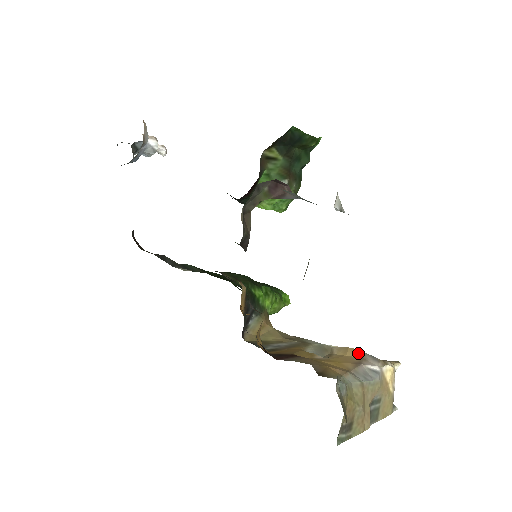
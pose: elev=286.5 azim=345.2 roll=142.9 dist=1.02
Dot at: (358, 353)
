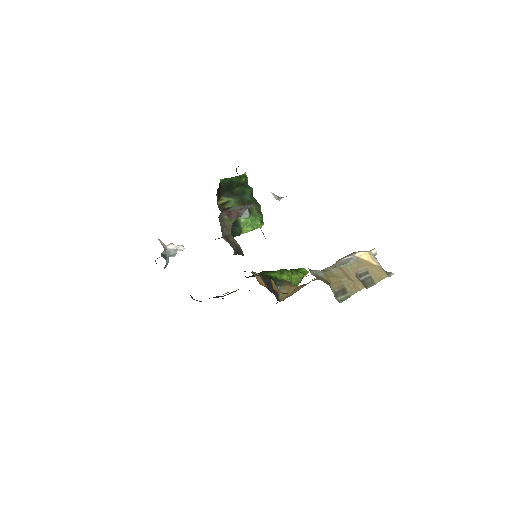
Dot at: (341, 259)
